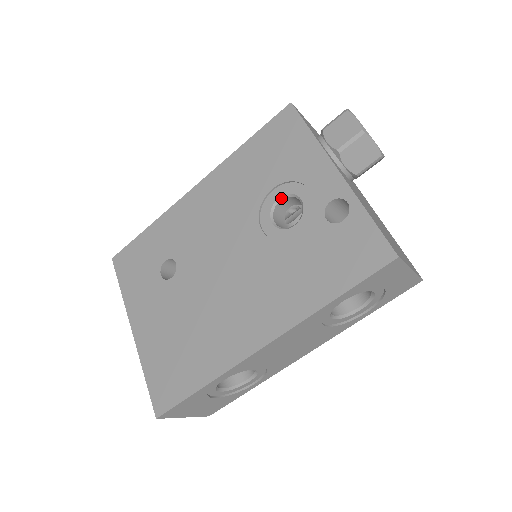
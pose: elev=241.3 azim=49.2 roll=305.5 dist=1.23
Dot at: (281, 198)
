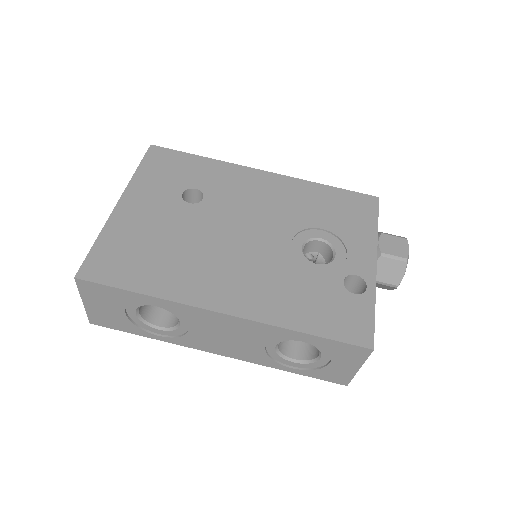
Dot at: (322, 240)
